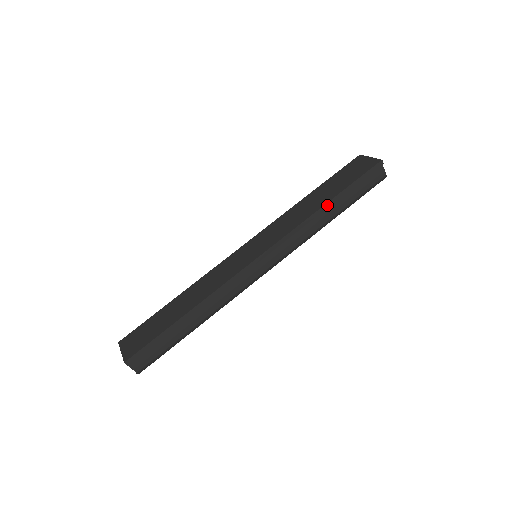
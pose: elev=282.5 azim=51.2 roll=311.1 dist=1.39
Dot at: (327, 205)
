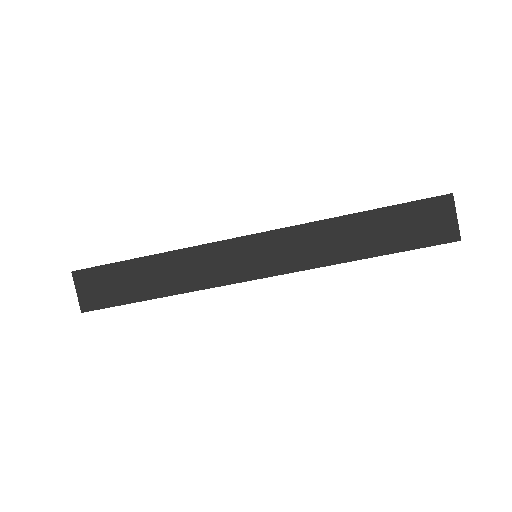
Dot at: occluded
